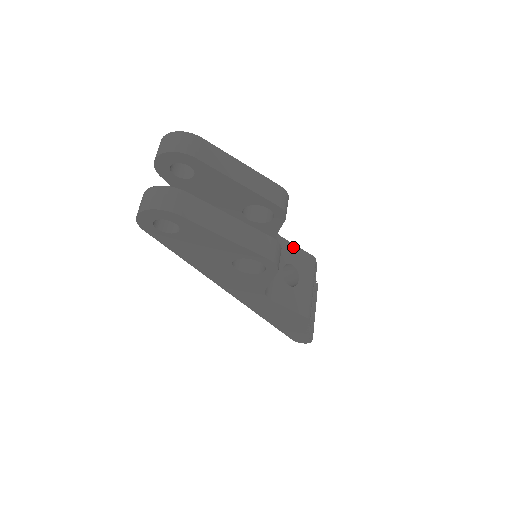
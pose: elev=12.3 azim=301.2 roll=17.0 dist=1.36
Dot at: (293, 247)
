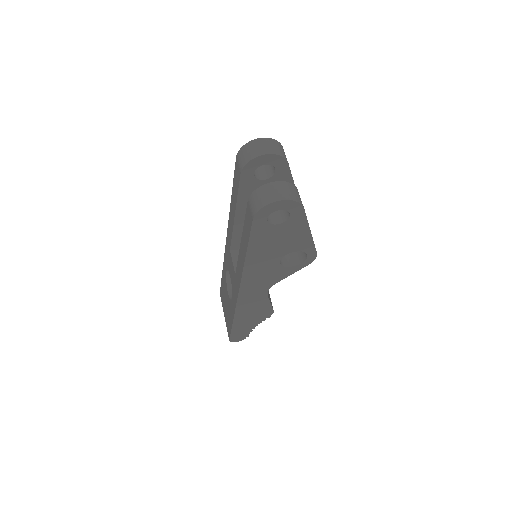
Dot at: occluded
